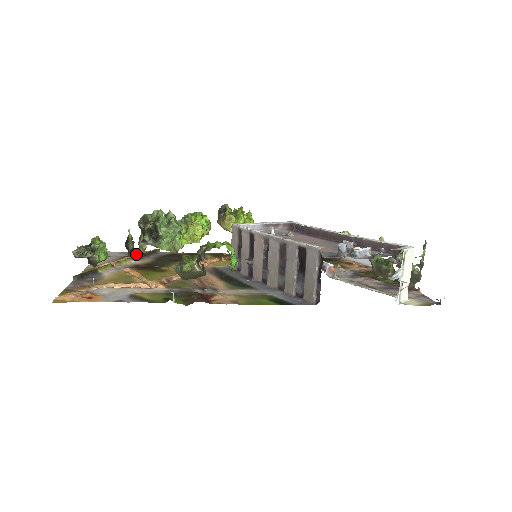
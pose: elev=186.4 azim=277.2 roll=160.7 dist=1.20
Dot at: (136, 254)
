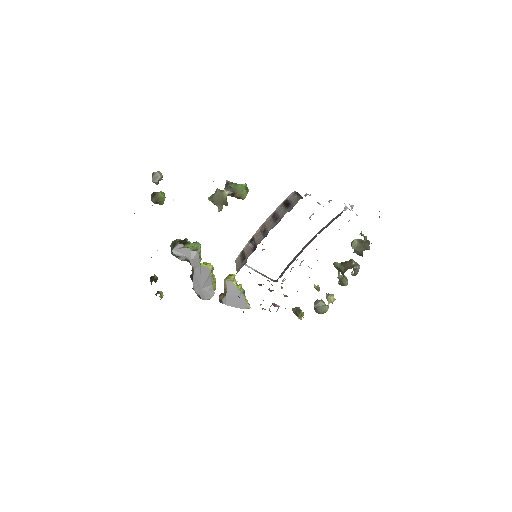
Dot at: occluded
